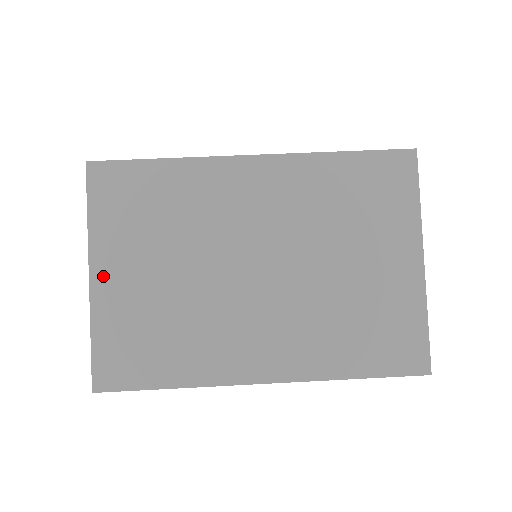
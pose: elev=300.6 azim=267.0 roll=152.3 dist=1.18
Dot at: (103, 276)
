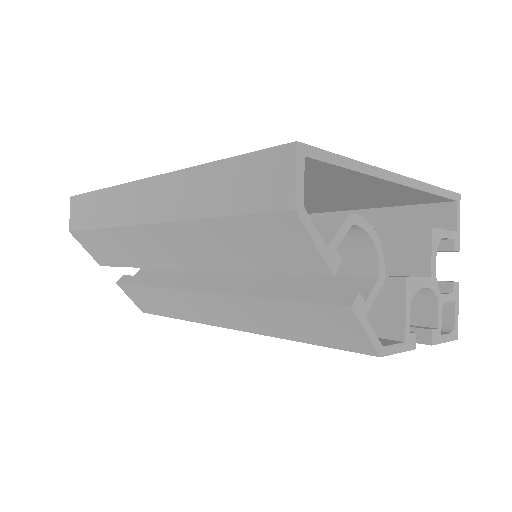
Dot at: occluded
